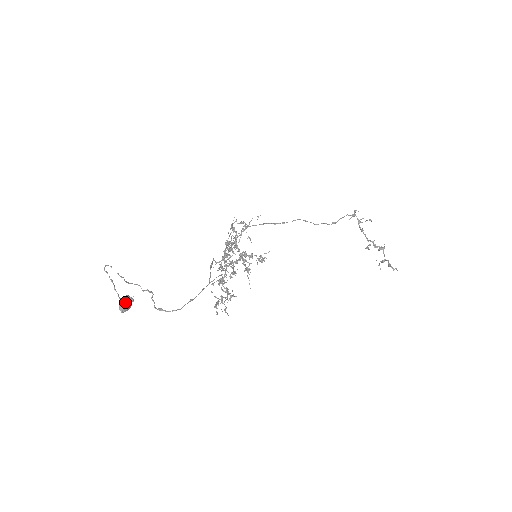
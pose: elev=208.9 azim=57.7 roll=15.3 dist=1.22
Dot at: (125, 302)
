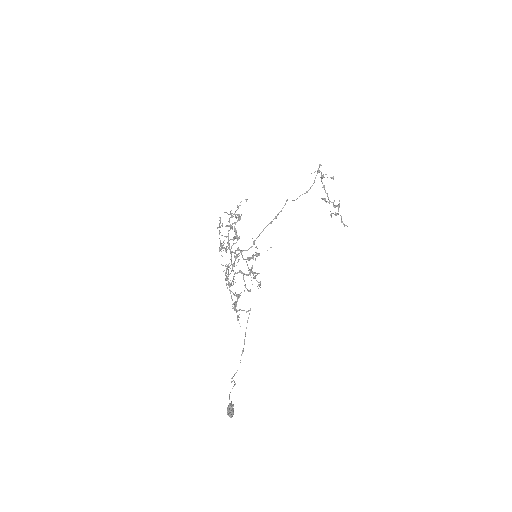
Dot at: (233, 413)
